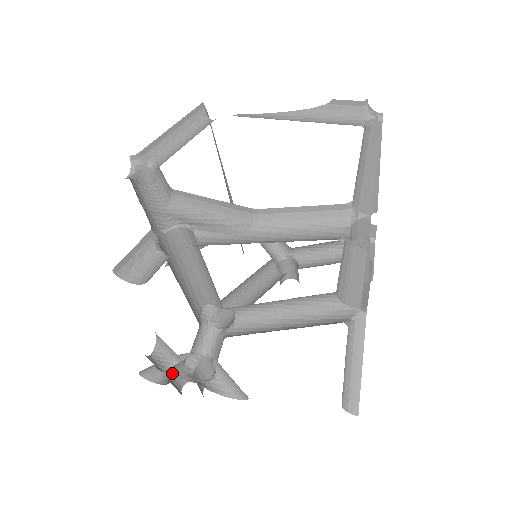
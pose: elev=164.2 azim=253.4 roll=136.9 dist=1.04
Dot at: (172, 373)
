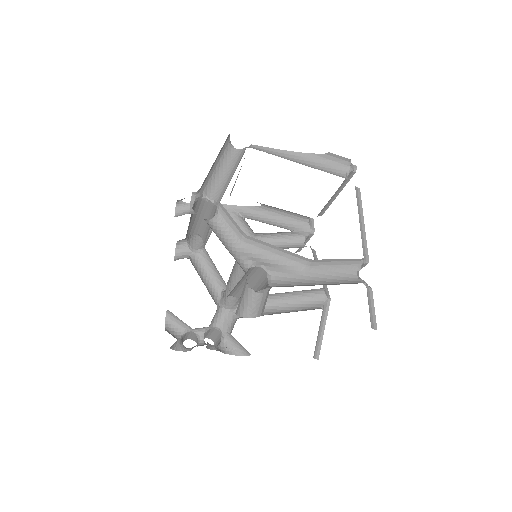
Dot at: (182, 339)
